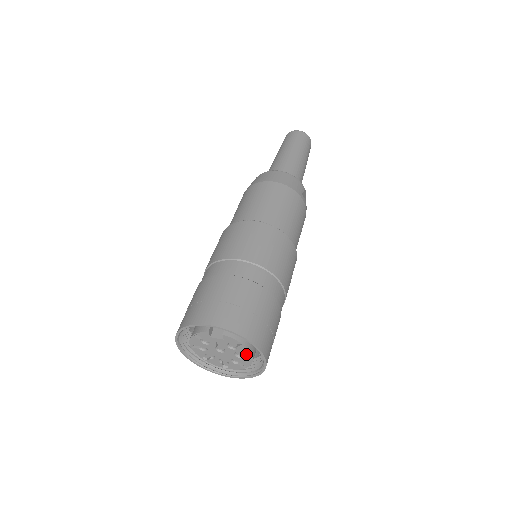
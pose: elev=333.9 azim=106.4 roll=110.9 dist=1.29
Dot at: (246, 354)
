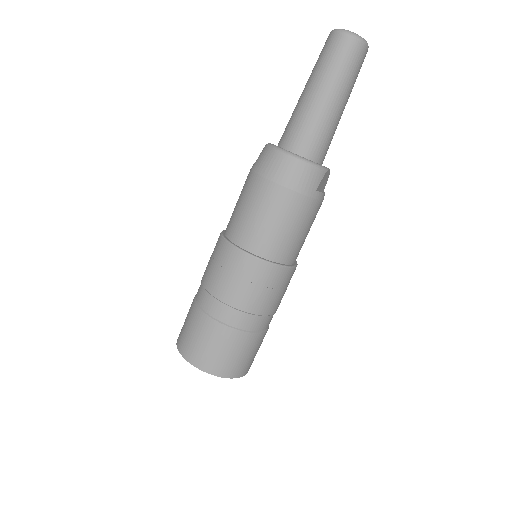
Dot at: occluded
